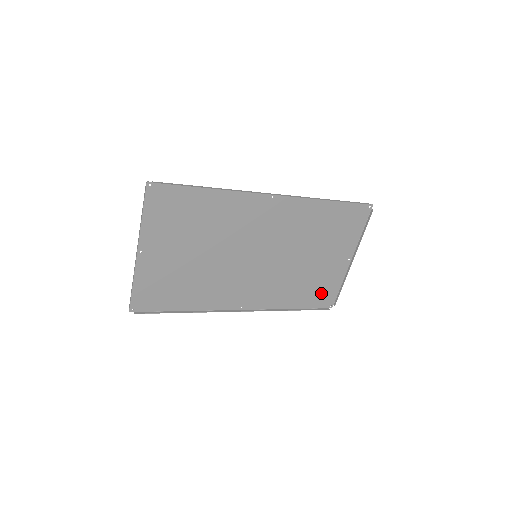
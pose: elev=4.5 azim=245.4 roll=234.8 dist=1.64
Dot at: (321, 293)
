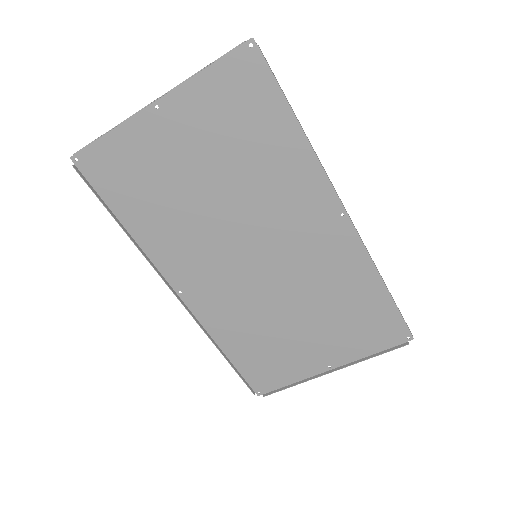
Dot at: (266, 369)
